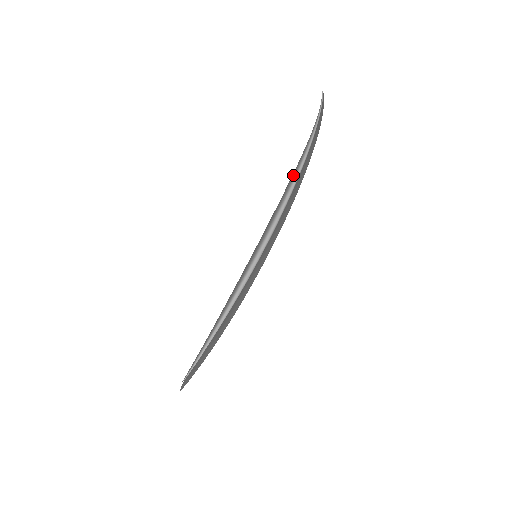
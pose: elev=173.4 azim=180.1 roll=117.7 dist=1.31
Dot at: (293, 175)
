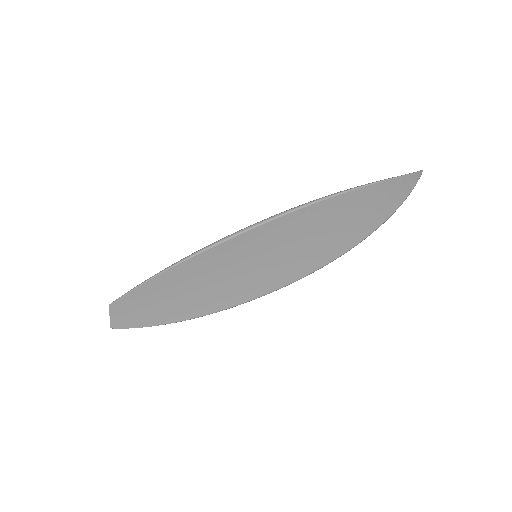
Dot at: occluded
